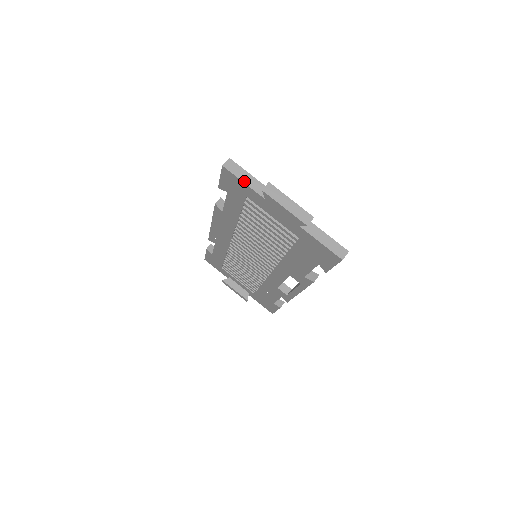
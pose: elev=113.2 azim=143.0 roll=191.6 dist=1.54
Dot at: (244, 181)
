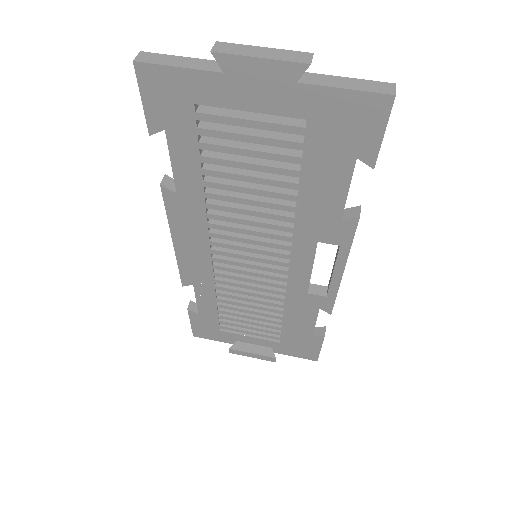
Dot at: (177, 65)
